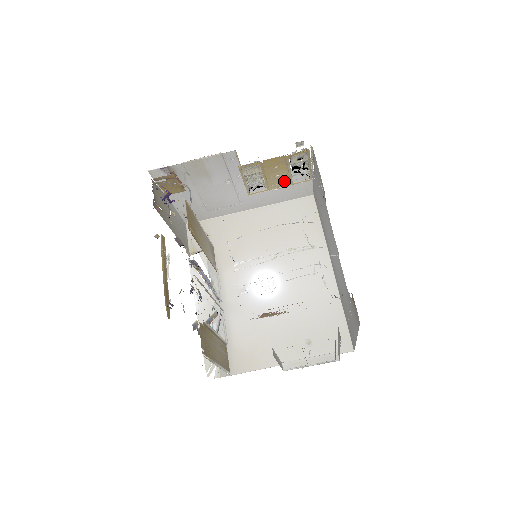
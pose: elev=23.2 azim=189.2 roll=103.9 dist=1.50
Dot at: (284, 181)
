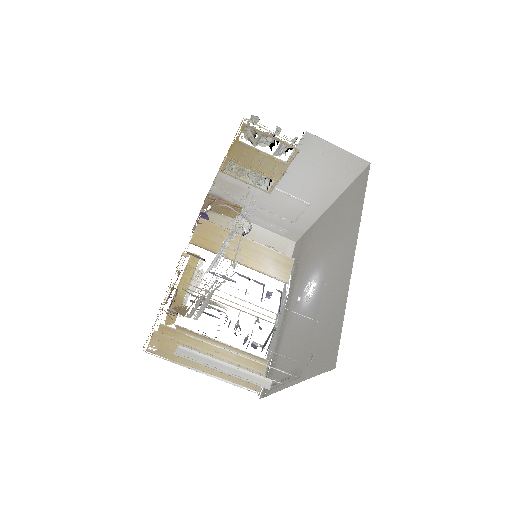
Dot at: (276, 165)
